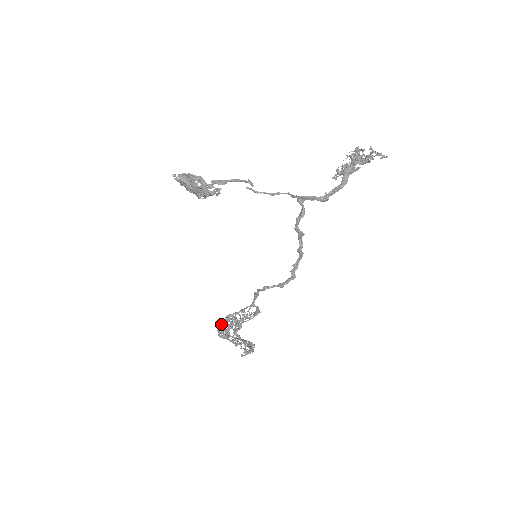
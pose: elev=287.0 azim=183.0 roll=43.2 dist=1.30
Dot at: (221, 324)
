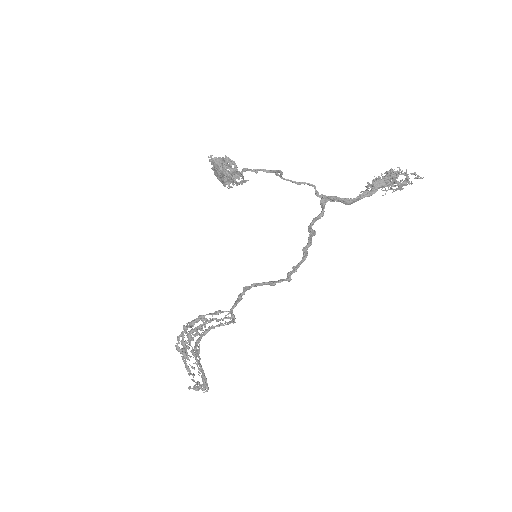
Dot at: occluded
